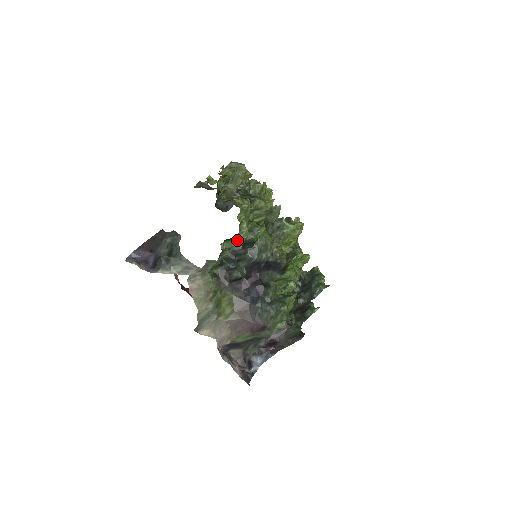
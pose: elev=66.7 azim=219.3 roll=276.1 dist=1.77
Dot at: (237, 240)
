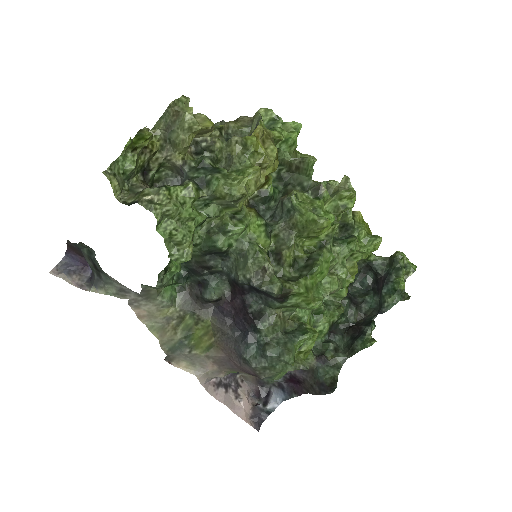
Dot at: (196, 247)
